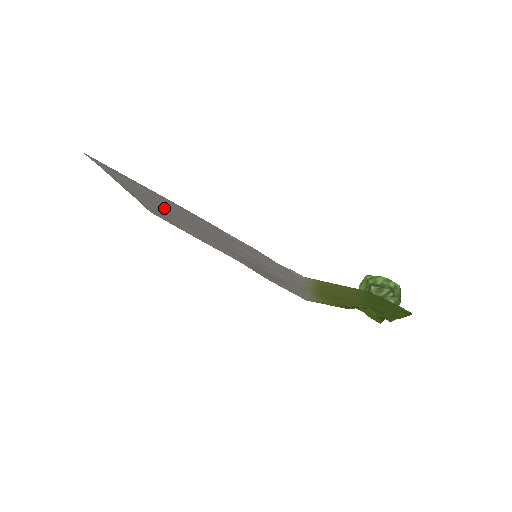
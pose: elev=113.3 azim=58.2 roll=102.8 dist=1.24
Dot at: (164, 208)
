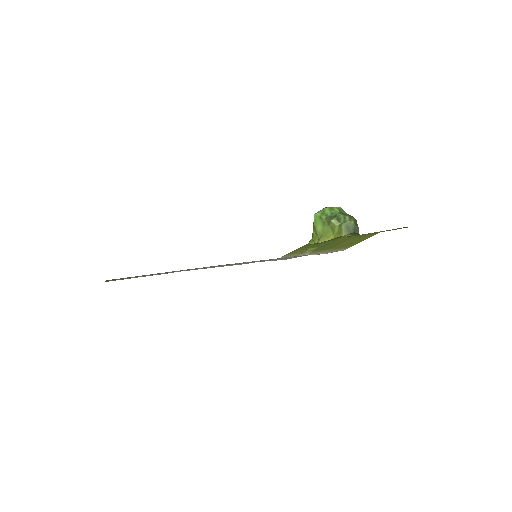
Dot at: (169, 272)
